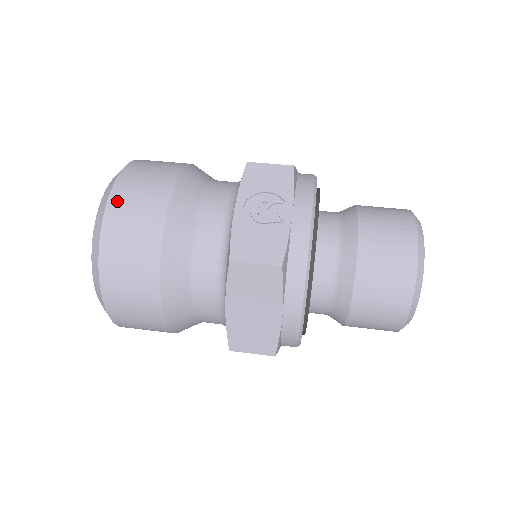
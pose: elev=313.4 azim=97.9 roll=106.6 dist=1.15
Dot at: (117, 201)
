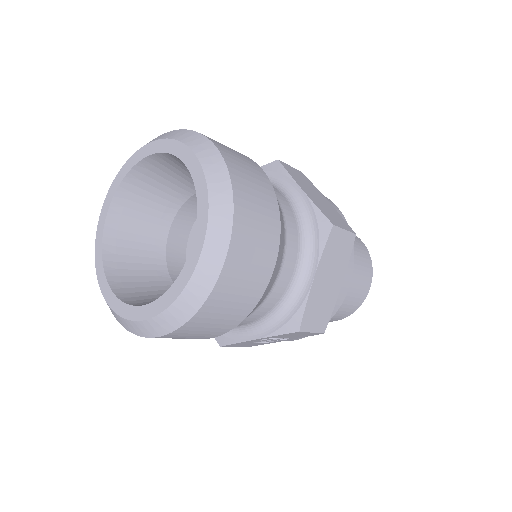
Dot at: occluded
